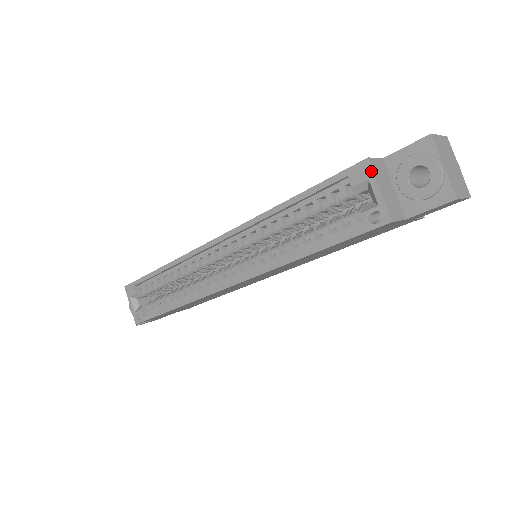
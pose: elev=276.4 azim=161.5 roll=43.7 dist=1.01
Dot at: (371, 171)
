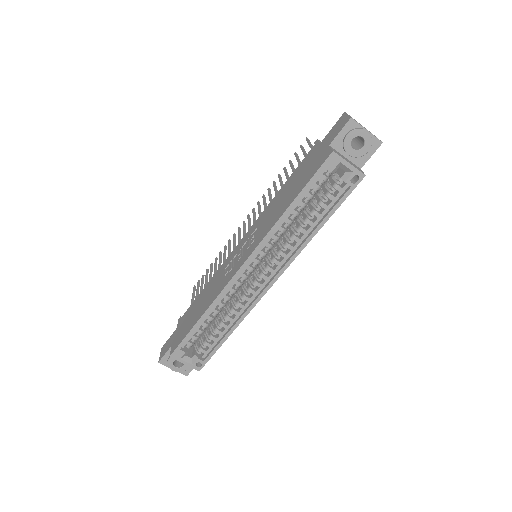
Dot at: (339, 157)
